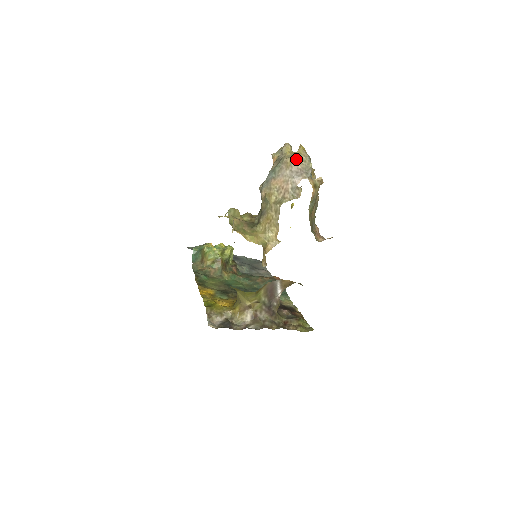
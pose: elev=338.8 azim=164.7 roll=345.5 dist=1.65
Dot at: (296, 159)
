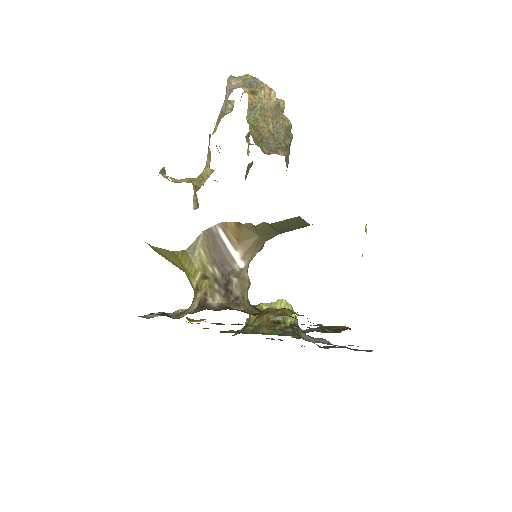
Dot at: (230, 79)
